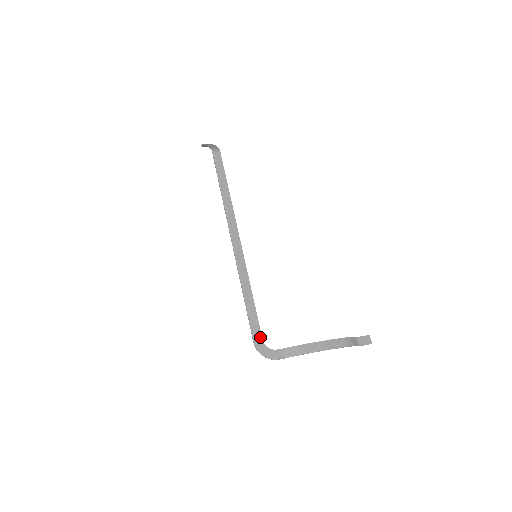
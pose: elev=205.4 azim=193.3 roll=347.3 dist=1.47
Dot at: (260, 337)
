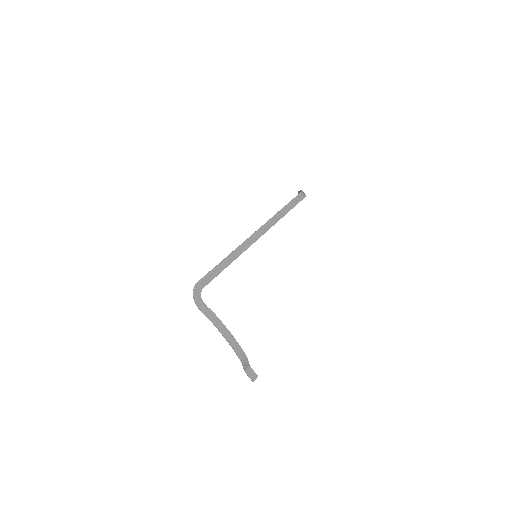
Dot at: (205, 285)
